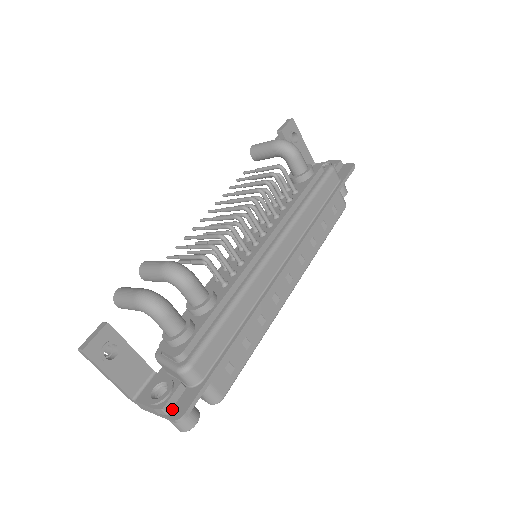
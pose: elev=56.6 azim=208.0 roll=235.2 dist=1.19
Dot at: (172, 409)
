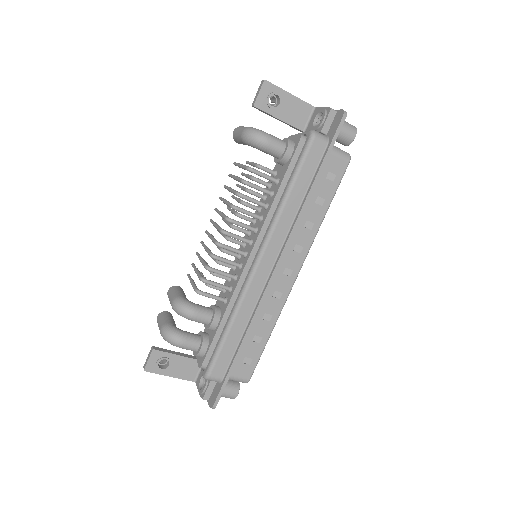
Dot at: (210, 397)
